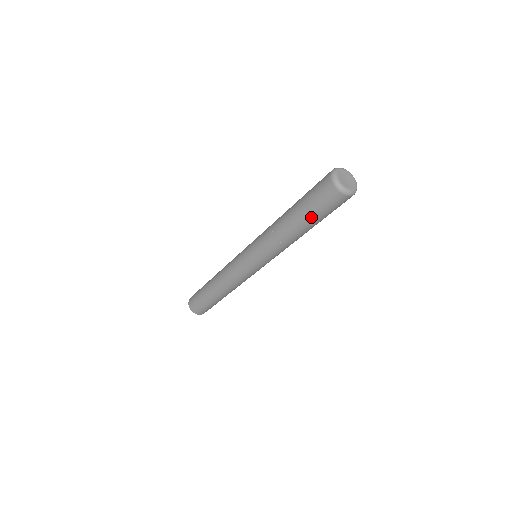
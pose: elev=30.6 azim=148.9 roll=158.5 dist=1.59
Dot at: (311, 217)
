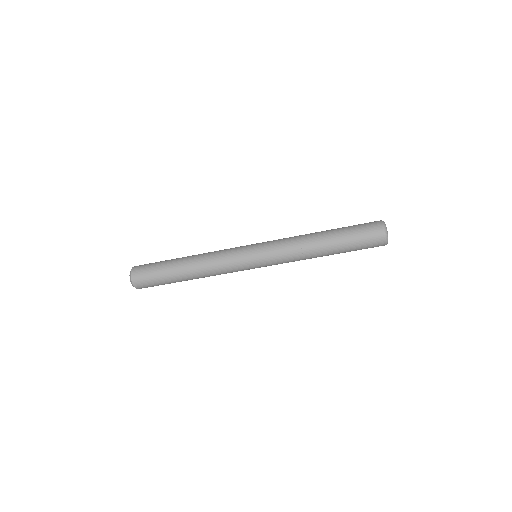
Dot at: (345, 233)
